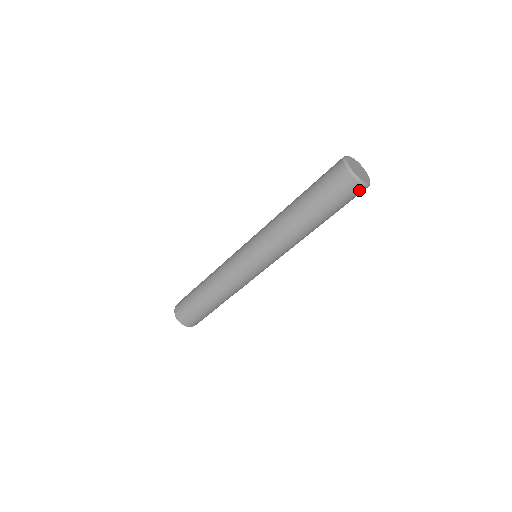
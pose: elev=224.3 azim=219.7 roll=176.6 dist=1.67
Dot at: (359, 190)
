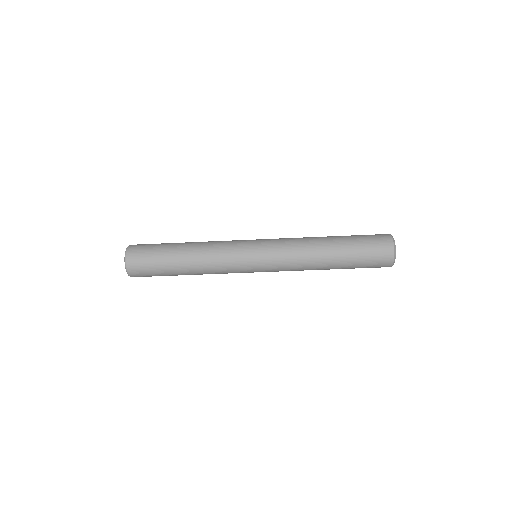
Dot at: (386, 266)
